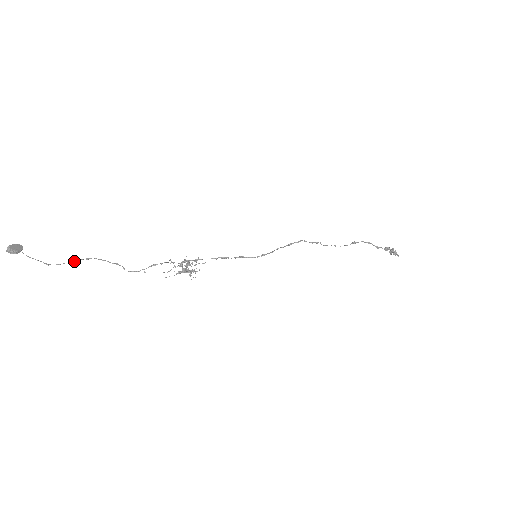
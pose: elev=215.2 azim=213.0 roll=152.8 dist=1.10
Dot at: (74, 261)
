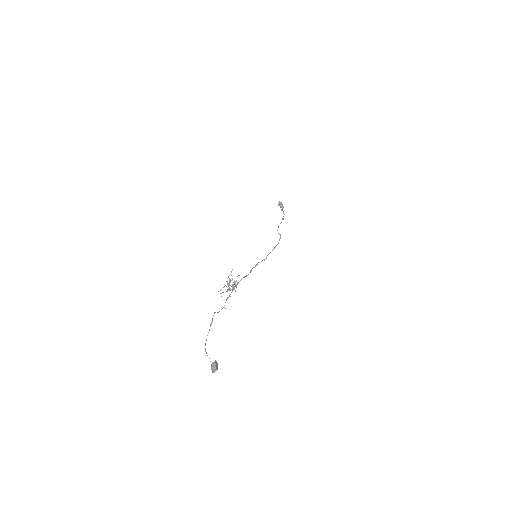
Dot at: occluded
